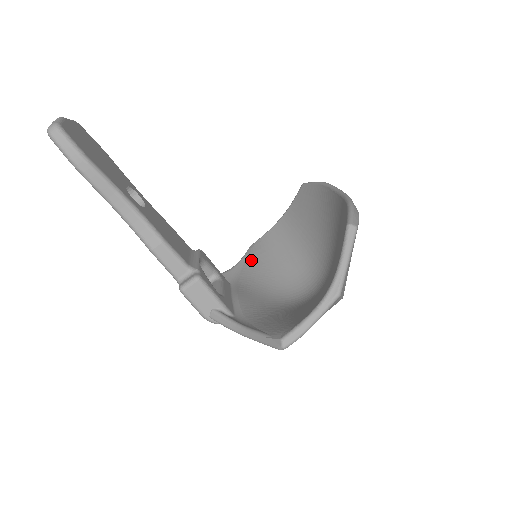
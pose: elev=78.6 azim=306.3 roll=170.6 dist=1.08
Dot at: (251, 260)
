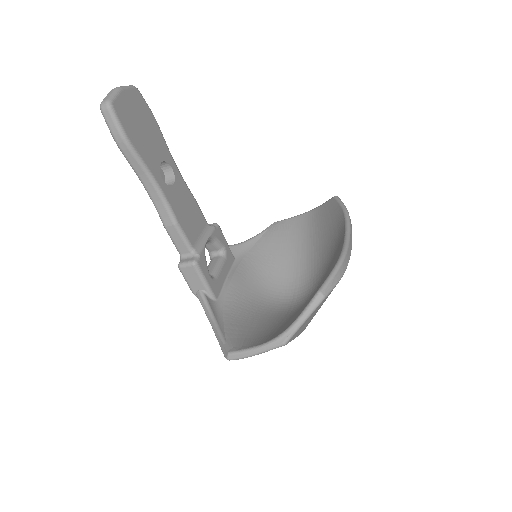
Dot at: (266, 239)
